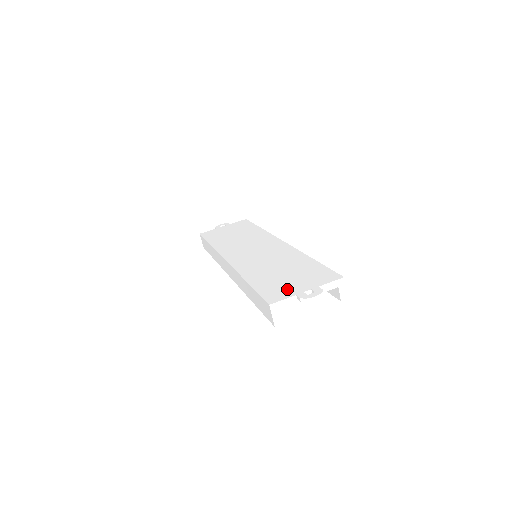
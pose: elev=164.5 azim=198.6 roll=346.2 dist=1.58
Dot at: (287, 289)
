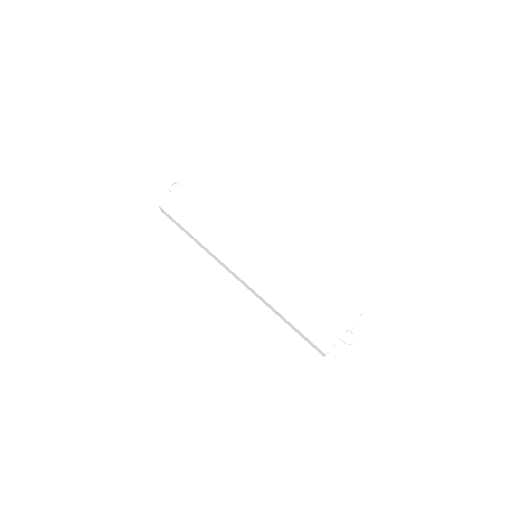
Dot at: (329, 330)
